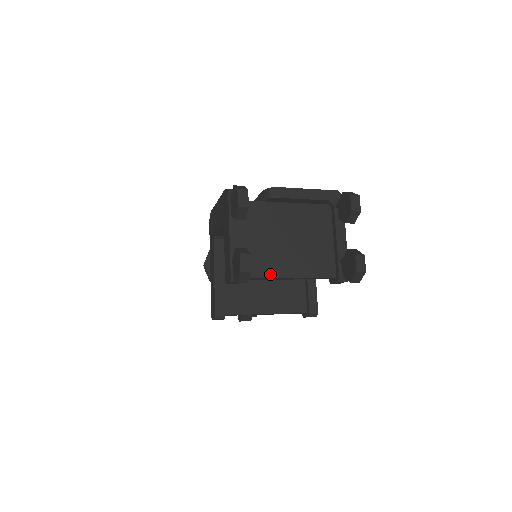
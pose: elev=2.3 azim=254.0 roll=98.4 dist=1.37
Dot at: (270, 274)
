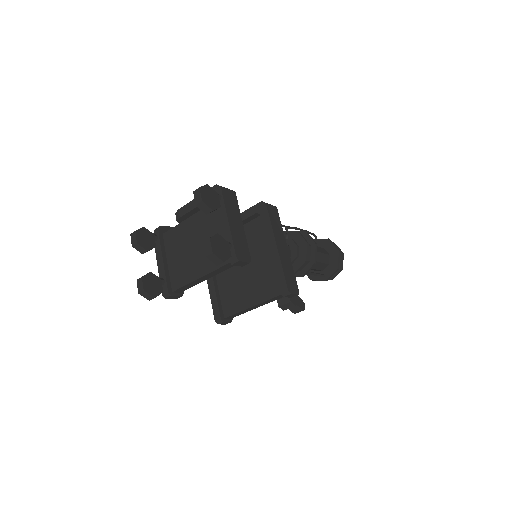
Dot at: (188, 281)
